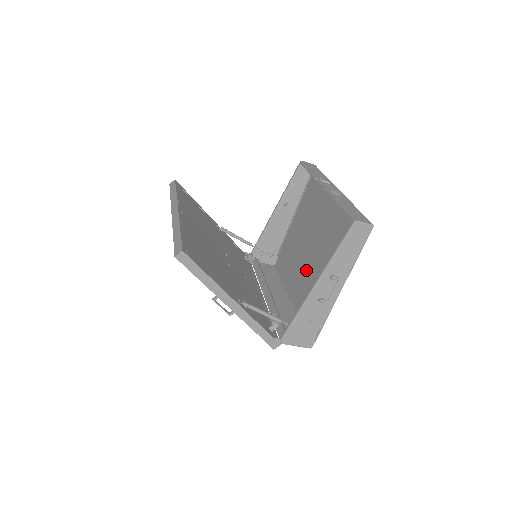
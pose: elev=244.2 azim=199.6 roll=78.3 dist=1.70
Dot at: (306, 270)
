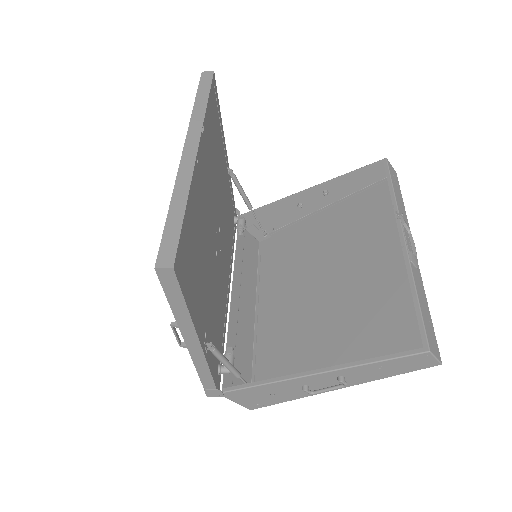
Dot at: (301, 301)
